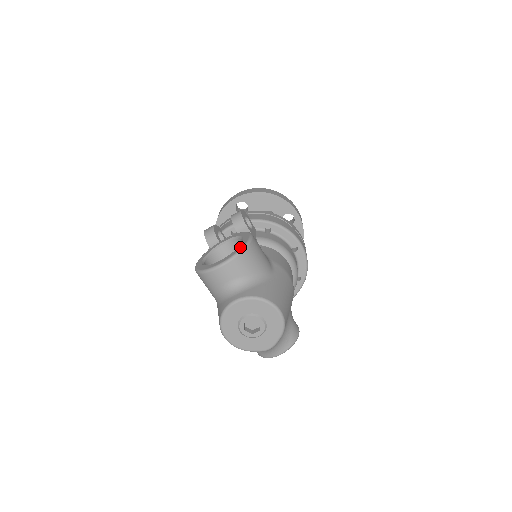
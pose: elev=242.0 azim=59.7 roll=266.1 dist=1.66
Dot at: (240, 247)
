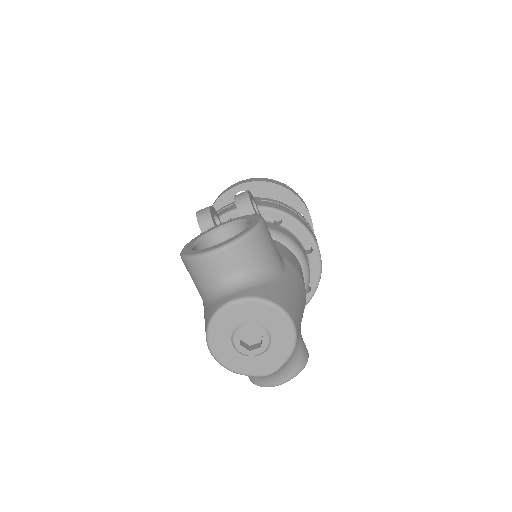
Dot at: (247, 229)
